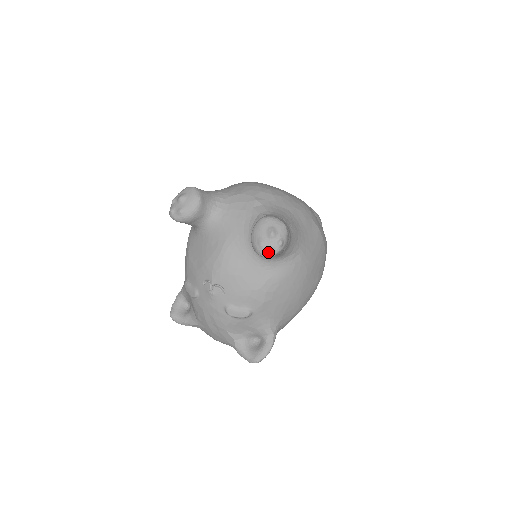
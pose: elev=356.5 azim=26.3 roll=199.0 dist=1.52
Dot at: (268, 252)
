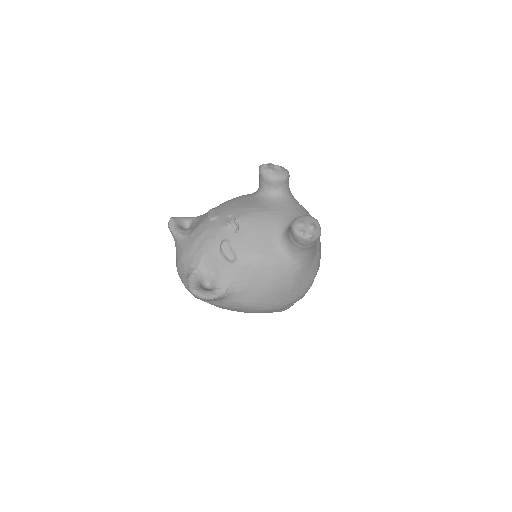
Dot at: (300, 231)
